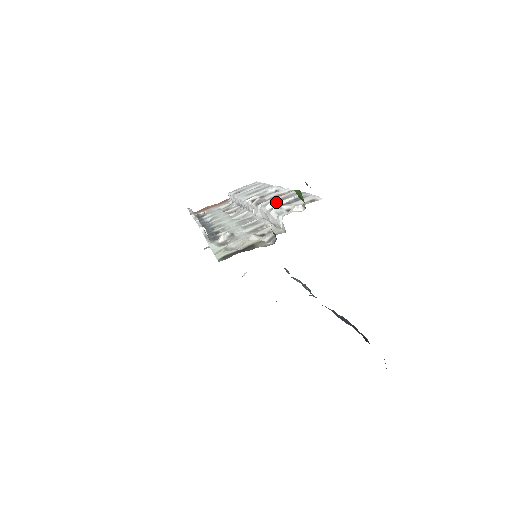
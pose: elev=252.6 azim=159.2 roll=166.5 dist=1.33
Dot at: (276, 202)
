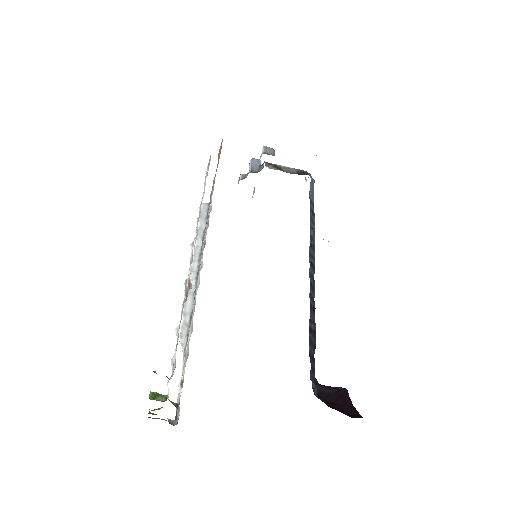
Dot at: occluded
